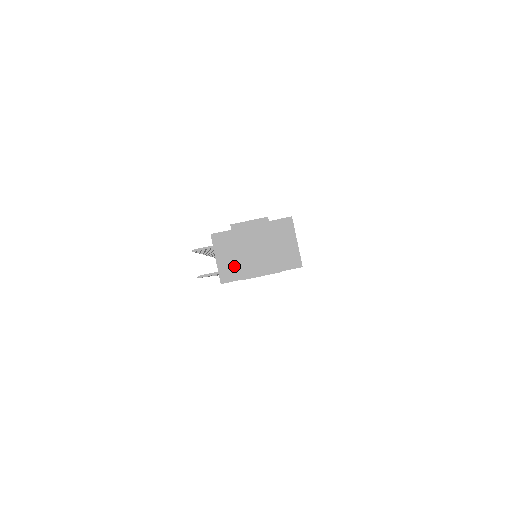
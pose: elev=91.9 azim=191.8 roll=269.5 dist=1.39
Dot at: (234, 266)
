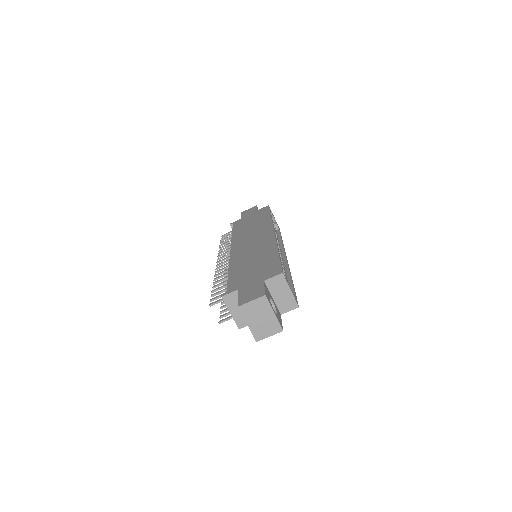
Dot at: occluded
